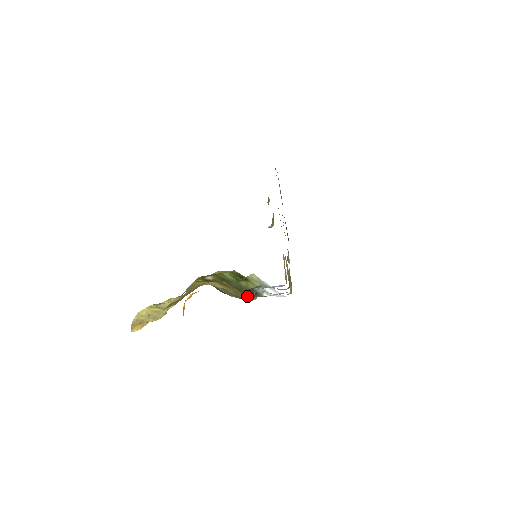
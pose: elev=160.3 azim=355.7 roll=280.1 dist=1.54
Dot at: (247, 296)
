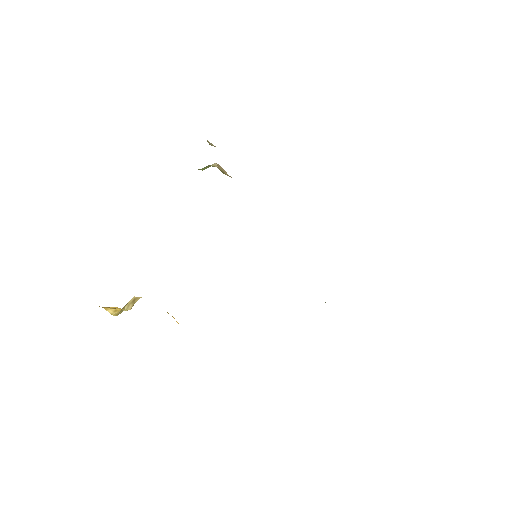
Dot at: occluded
